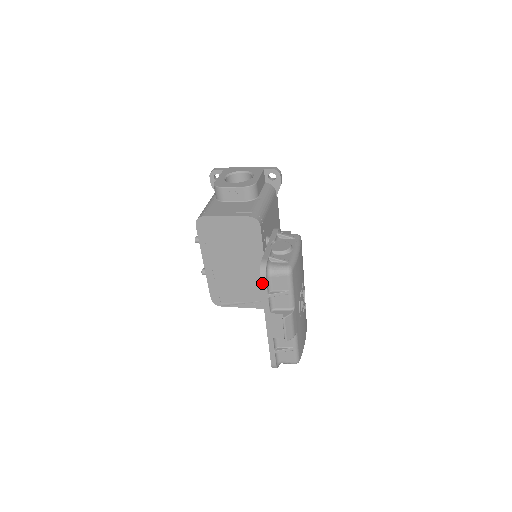
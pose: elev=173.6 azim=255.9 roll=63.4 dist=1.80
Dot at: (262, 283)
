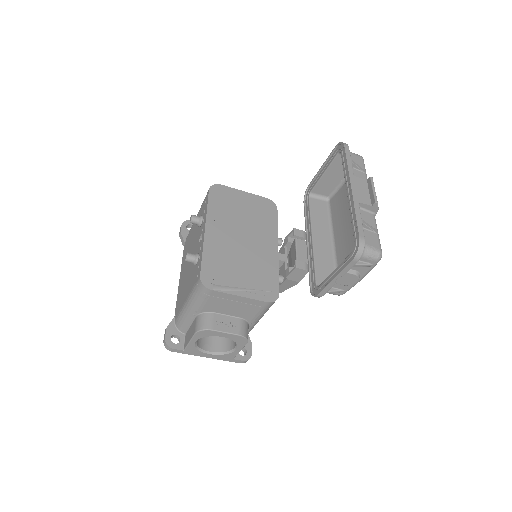
Dot at: (346, 148)
